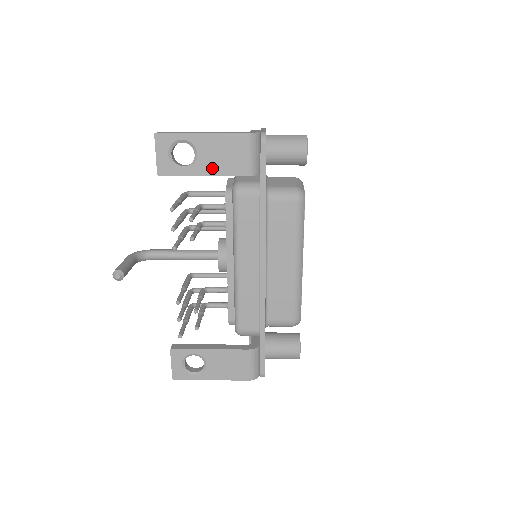
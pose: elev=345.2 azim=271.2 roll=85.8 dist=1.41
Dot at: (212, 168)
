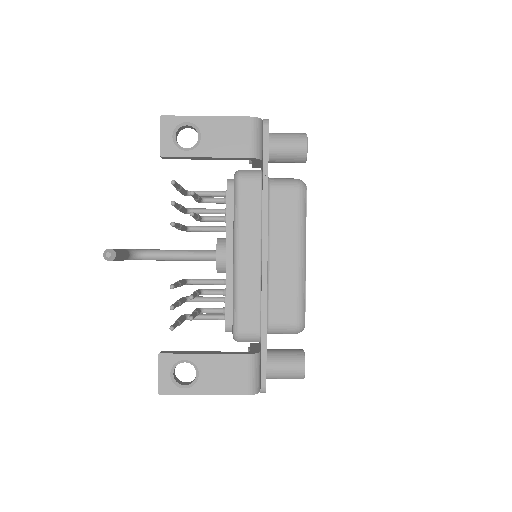
Dot at: (215, 150)
